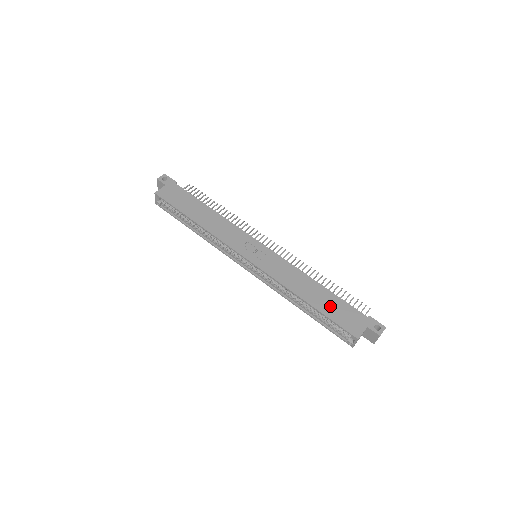
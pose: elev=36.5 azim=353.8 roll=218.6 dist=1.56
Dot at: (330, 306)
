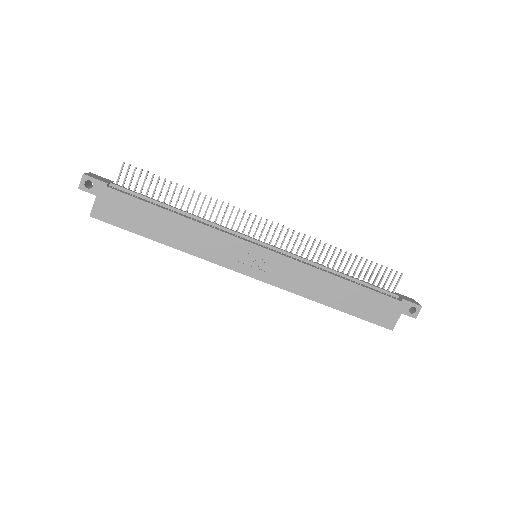
Dot at: (358, 303)
